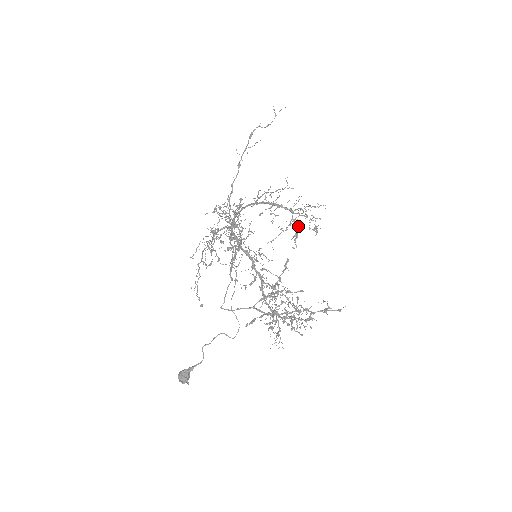
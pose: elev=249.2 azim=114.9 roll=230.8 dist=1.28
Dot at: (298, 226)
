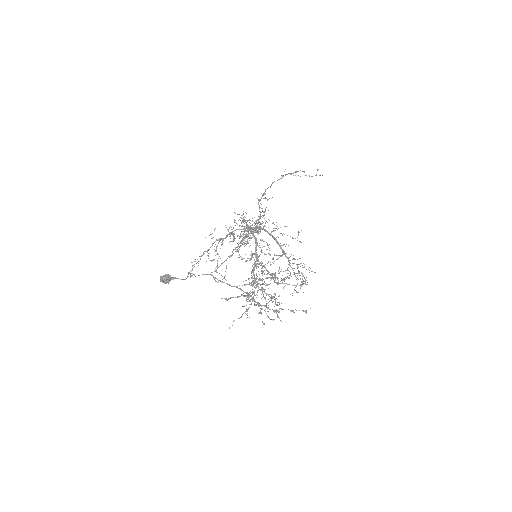
Dot at: (290, 274)
